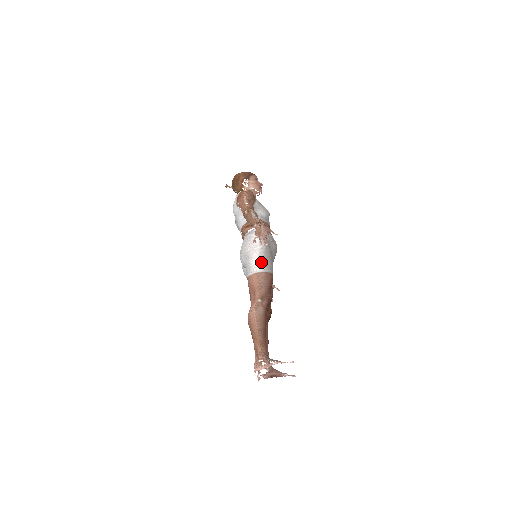
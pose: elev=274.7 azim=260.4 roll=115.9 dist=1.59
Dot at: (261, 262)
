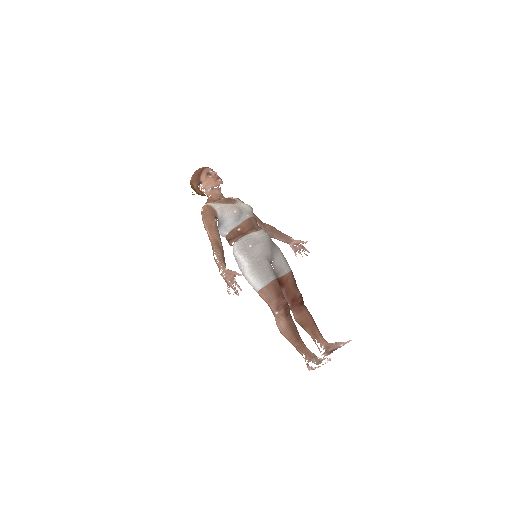
Dot at: (256, 280)
